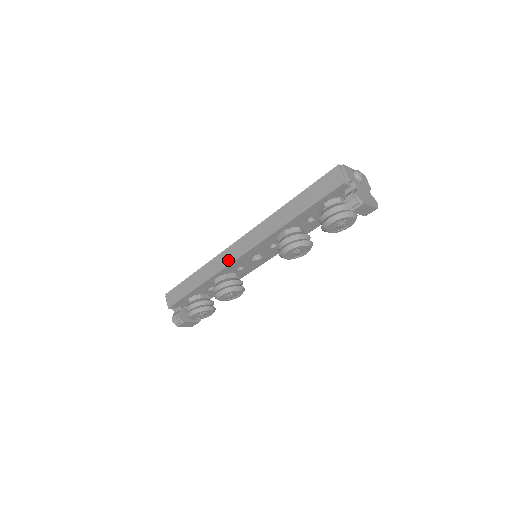
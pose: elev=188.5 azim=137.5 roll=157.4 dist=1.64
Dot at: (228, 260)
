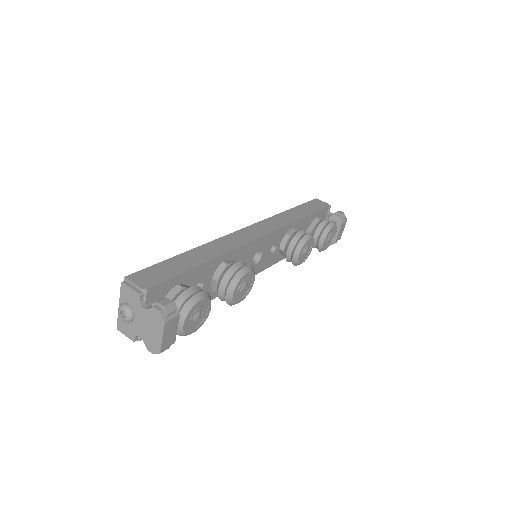
Dot at: (244, 239)
